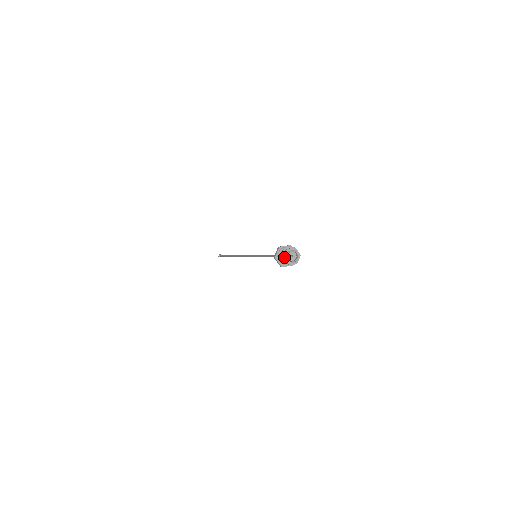
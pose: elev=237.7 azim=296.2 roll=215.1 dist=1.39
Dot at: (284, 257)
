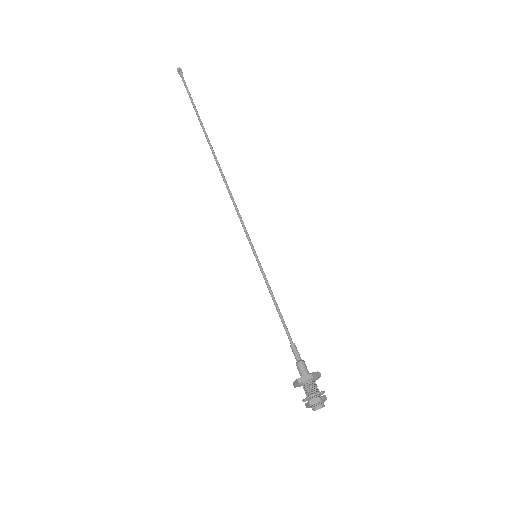
Dot at: (311, 405)
